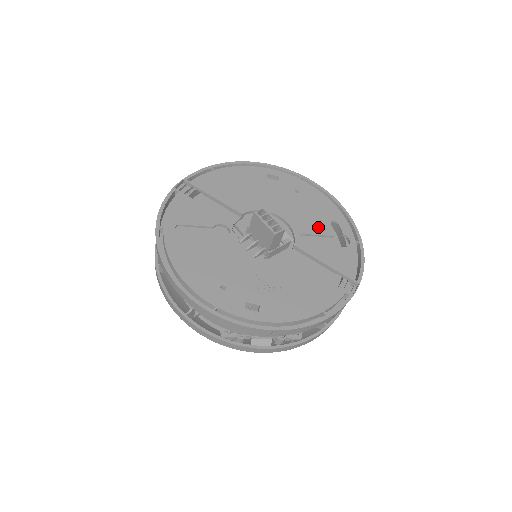
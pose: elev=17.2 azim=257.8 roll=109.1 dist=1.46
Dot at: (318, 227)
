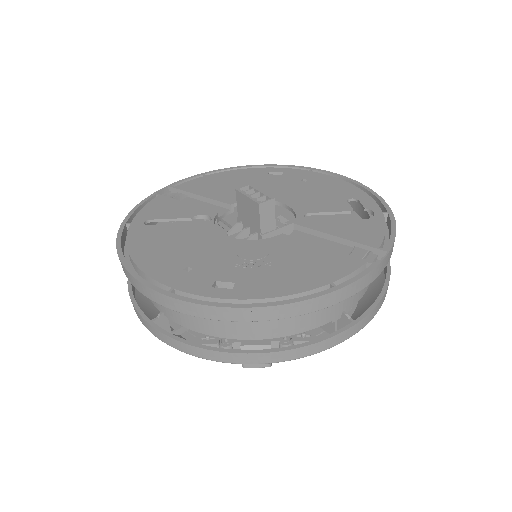
Dot at: (329, 205)
